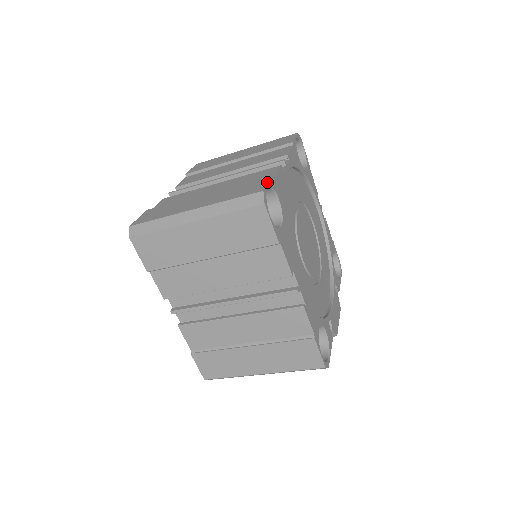
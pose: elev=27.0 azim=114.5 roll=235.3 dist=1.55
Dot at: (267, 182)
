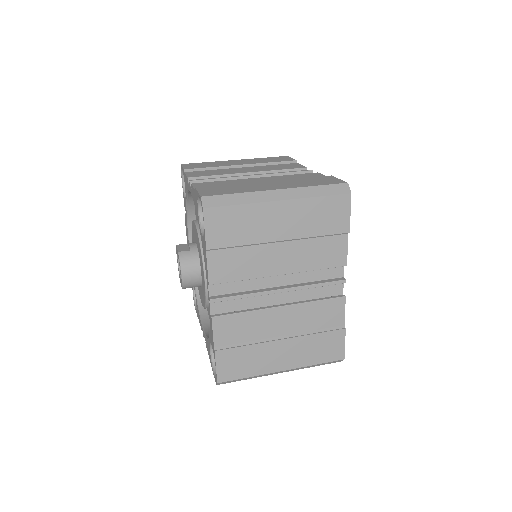
Dot at: (344, 344)
